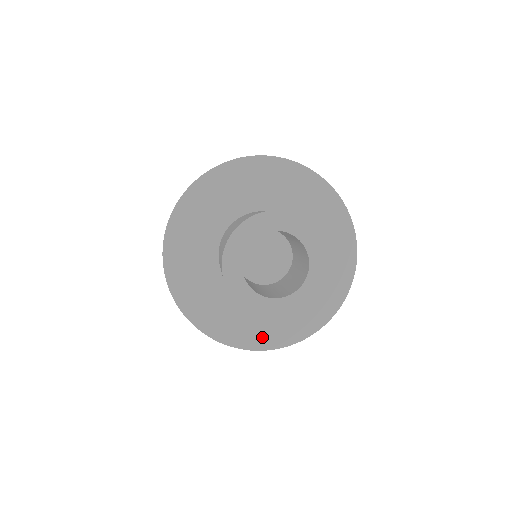
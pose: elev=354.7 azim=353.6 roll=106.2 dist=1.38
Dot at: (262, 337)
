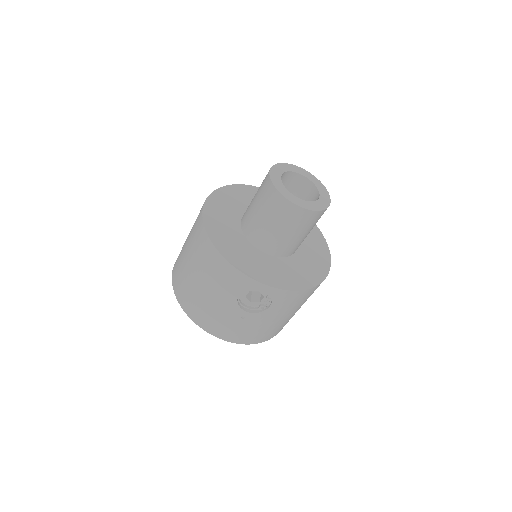
Dot at: (284, 281)
